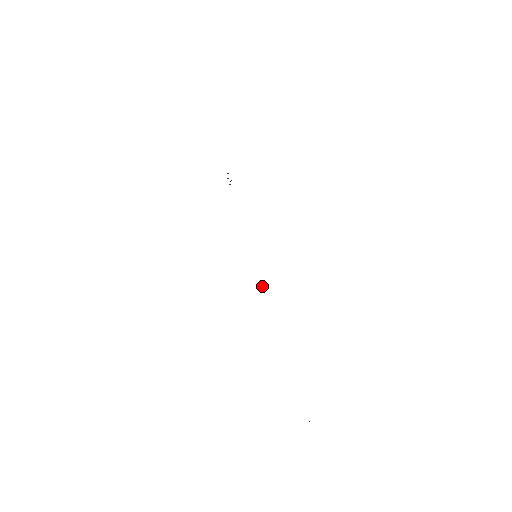
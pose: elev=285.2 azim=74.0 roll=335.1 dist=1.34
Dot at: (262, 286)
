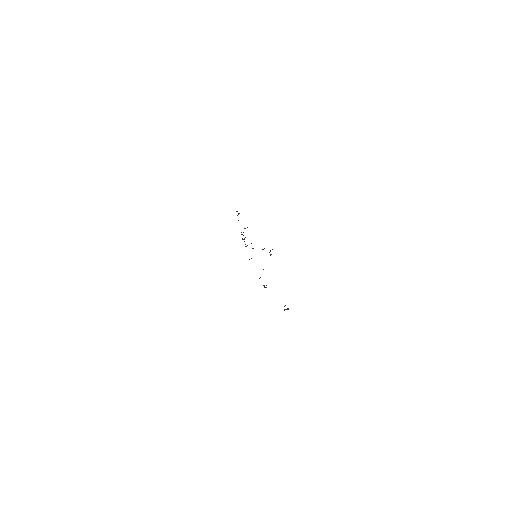
Dot at: (265, 287)
